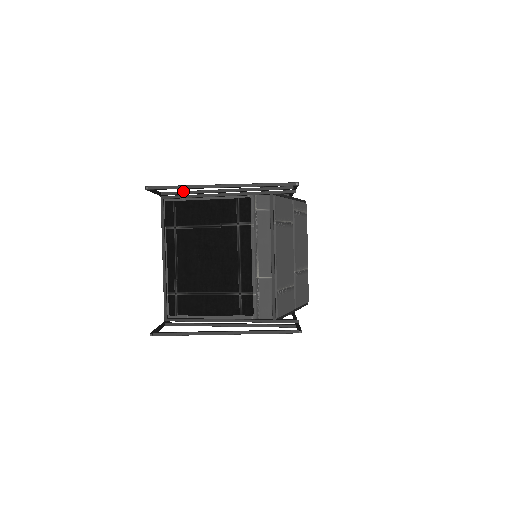
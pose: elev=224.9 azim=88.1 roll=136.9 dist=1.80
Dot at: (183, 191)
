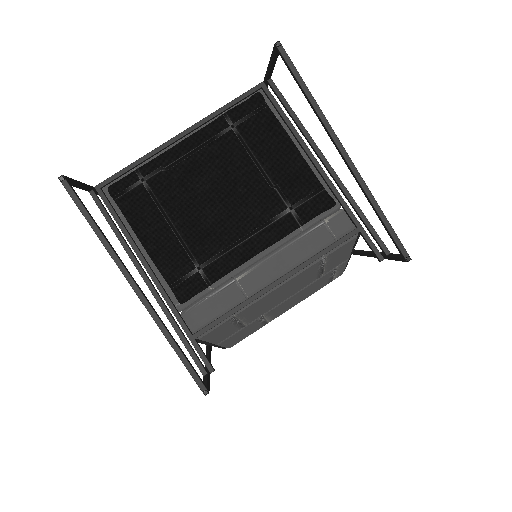
Dot at: occluded
